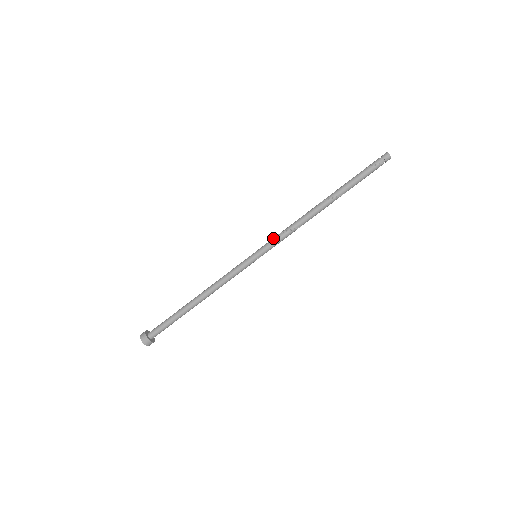
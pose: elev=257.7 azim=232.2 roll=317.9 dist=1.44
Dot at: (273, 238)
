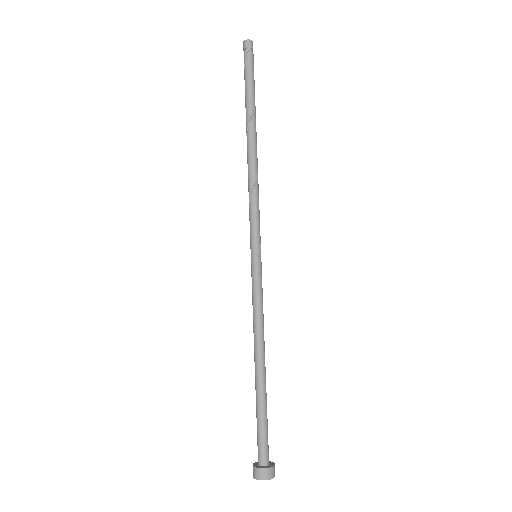
Dot at: occluded
